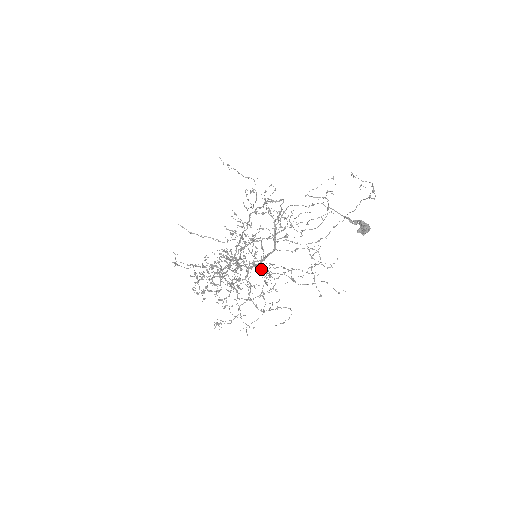
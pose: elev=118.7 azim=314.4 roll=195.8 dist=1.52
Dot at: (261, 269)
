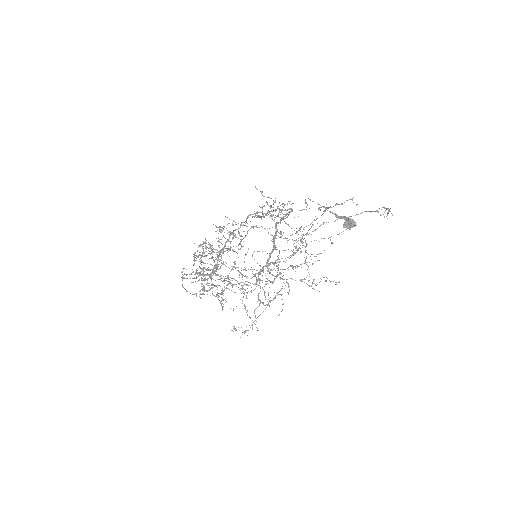
Dot at: (236, 252)
